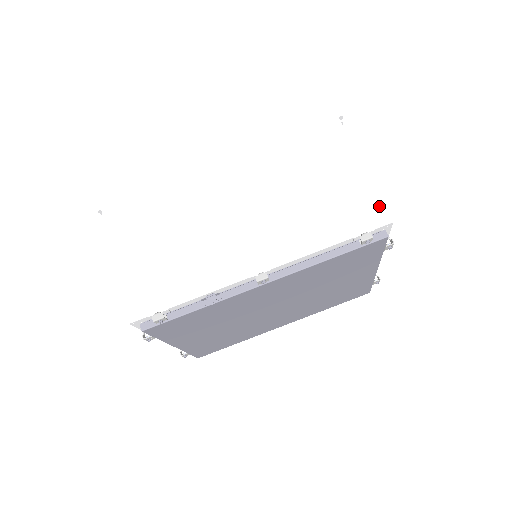
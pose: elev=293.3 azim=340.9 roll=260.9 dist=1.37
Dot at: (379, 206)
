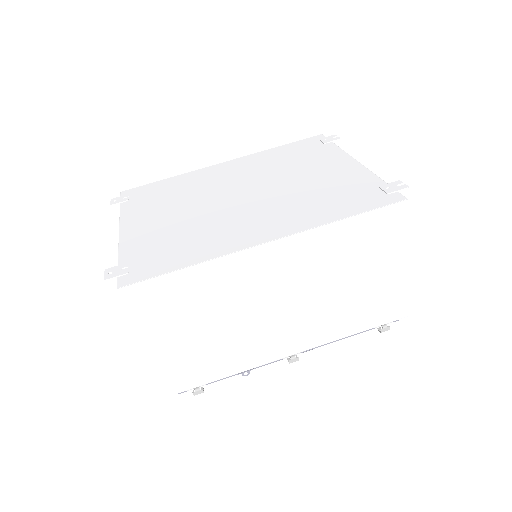
Dot at: (405, 304)
